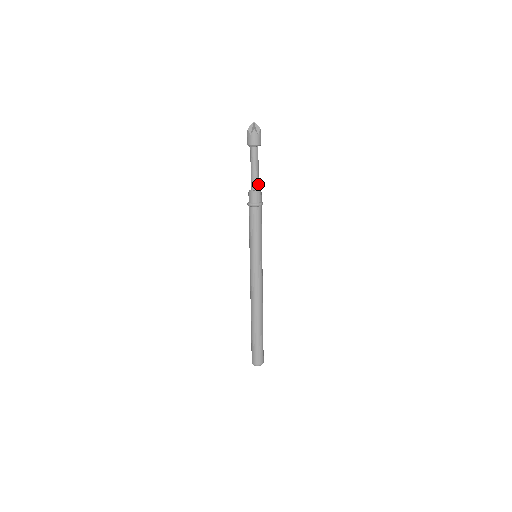
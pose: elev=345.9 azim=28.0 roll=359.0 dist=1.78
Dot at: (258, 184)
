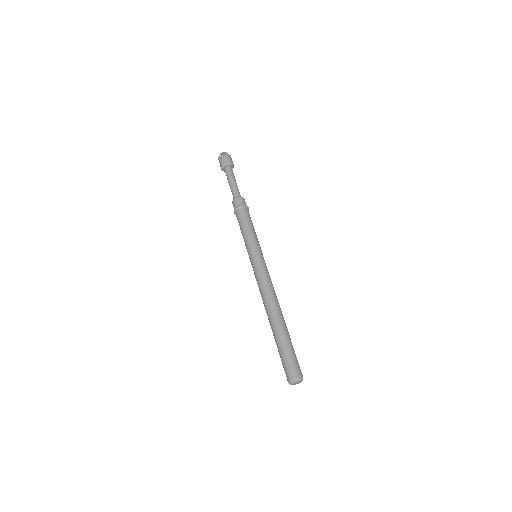
Dot at: occluded
